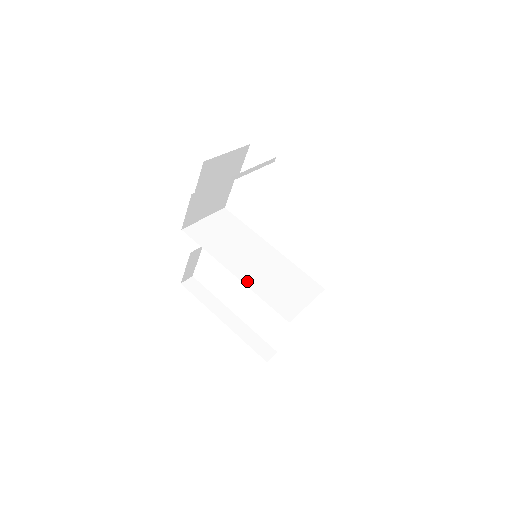
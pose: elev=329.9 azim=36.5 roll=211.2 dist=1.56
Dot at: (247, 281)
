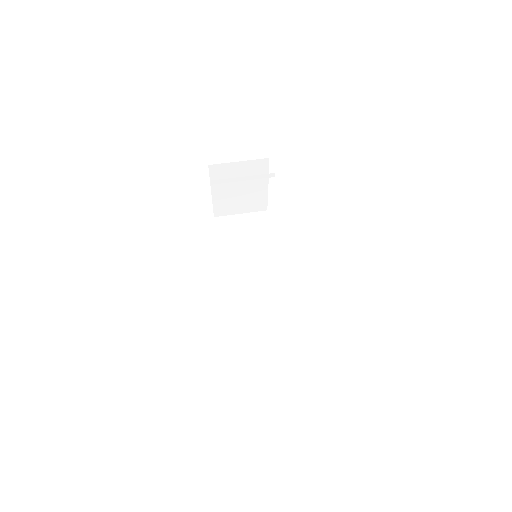
Dot at: (227, 271)
